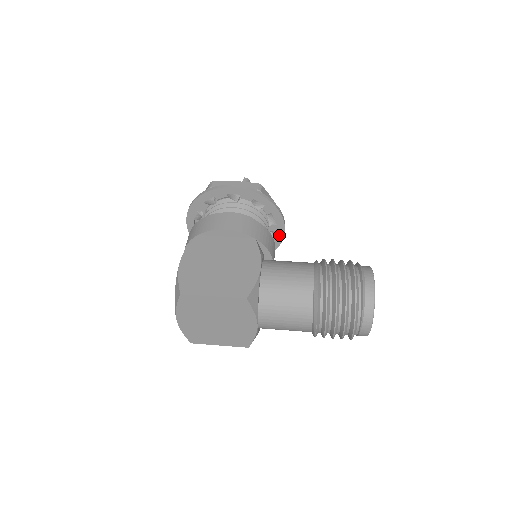
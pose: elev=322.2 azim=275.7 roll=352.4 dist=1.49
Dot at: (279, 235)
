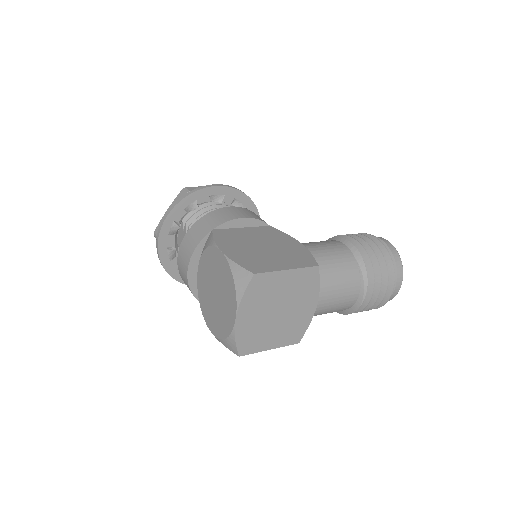
Dot at: occluded
